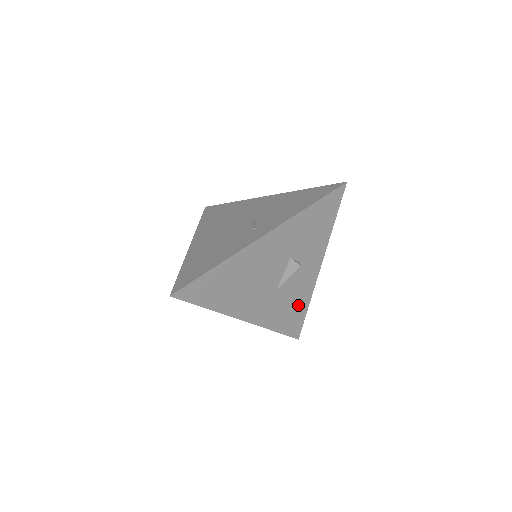
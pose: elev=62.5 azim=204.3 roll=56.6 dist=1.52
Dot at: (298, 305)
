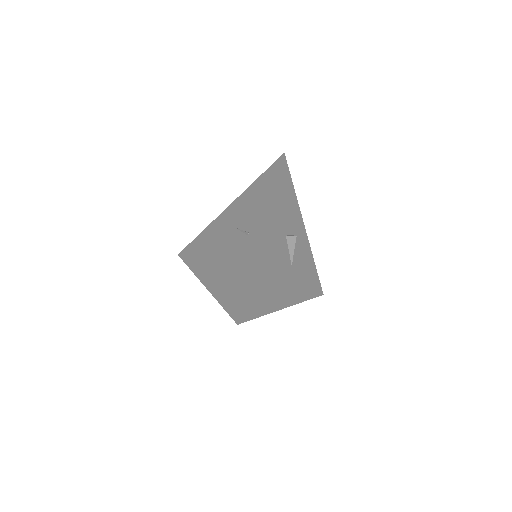
Dot at: (309, 268)
